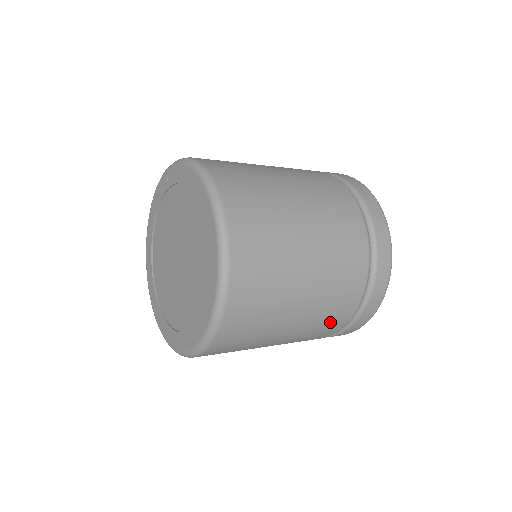
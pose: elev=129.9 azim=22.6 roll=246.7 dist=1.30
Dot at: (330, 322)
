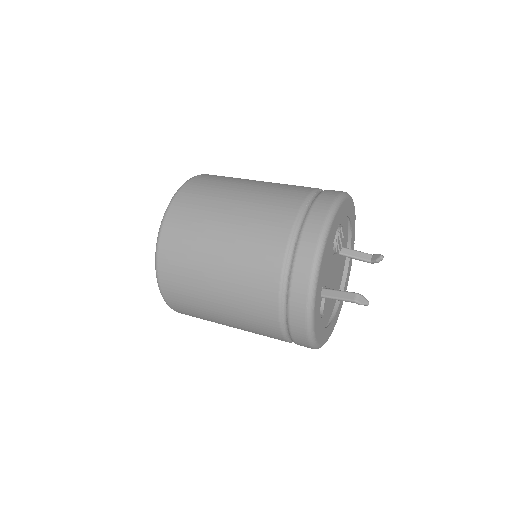
Dot at: (261, 251)
